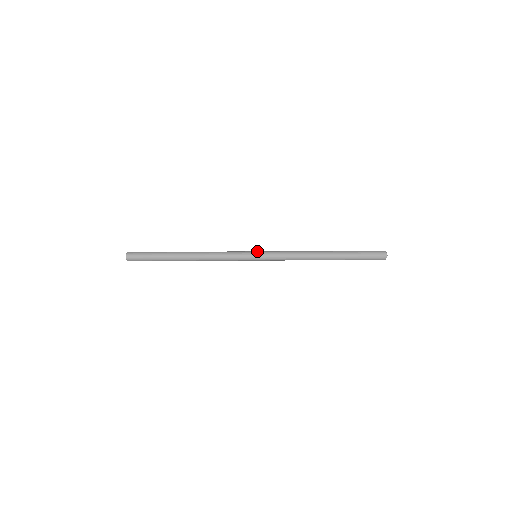
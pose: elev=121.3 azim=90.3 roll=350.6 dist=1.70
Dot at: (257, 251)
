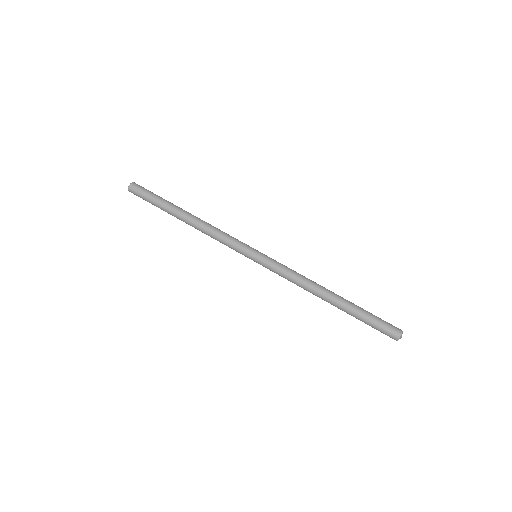
Dot at: (257, 254)
